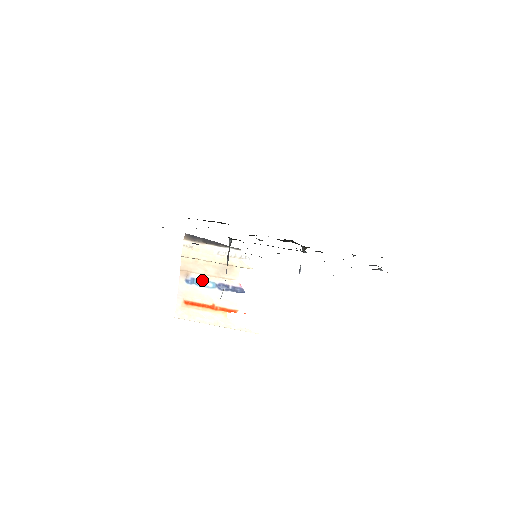
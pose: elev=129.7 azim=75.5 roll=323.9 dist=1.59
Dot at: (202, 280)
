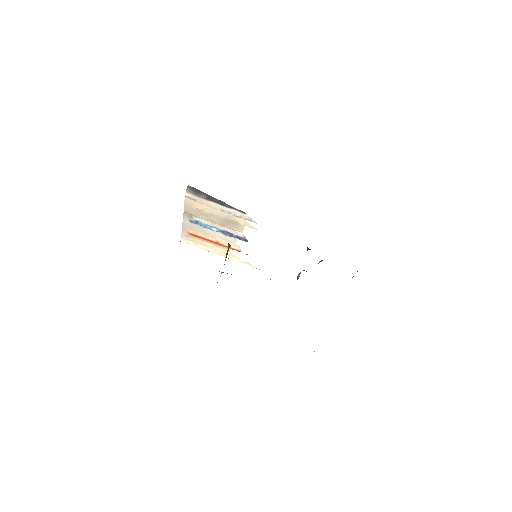
Dot at: (206, 224)
